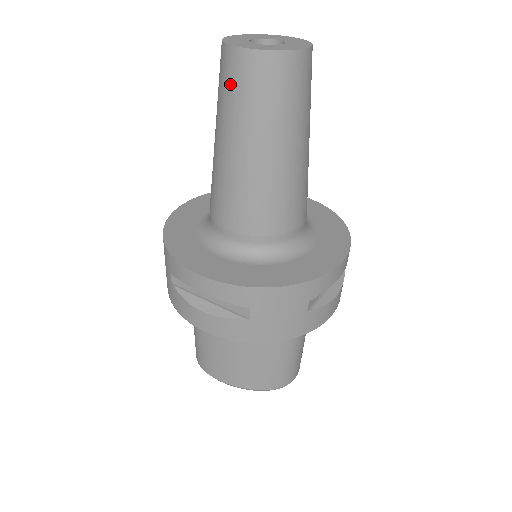
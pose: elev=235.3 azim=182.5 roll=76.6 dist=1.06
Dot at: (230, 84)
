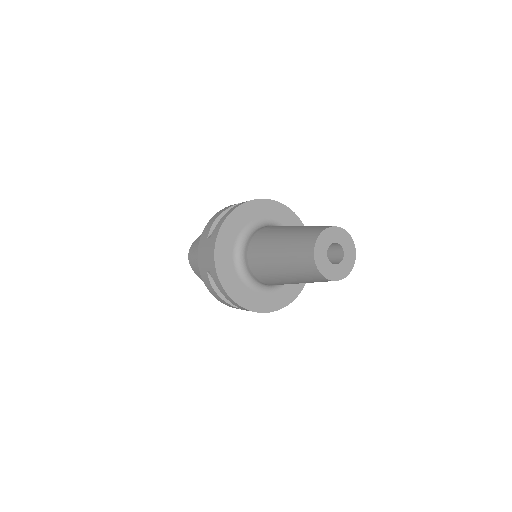
Dot at: (303, 267)
